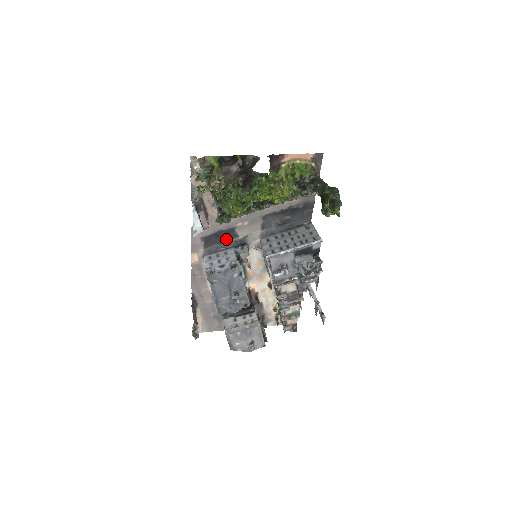
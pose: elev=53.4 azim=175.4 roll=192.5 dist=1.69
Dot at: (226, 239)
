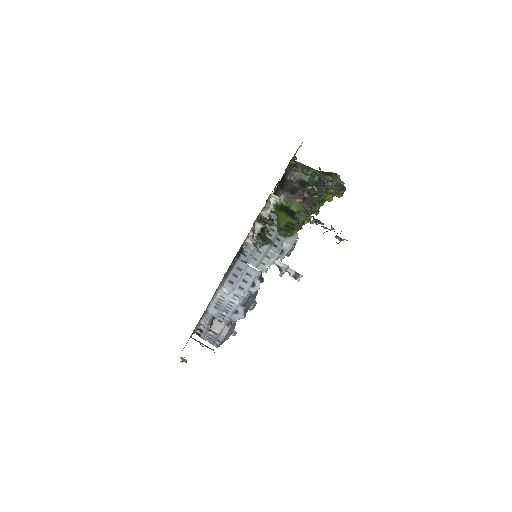
Dot at: (236, 255)
